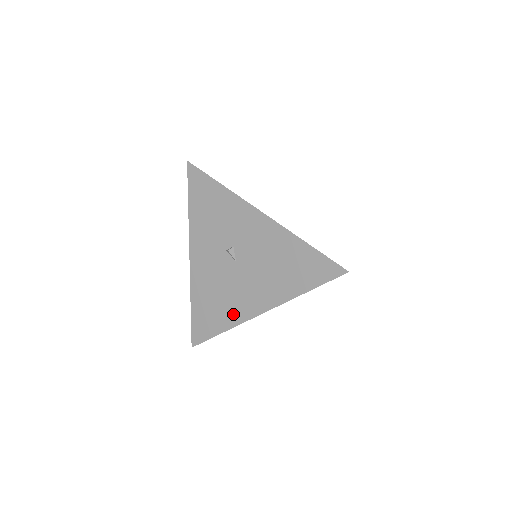
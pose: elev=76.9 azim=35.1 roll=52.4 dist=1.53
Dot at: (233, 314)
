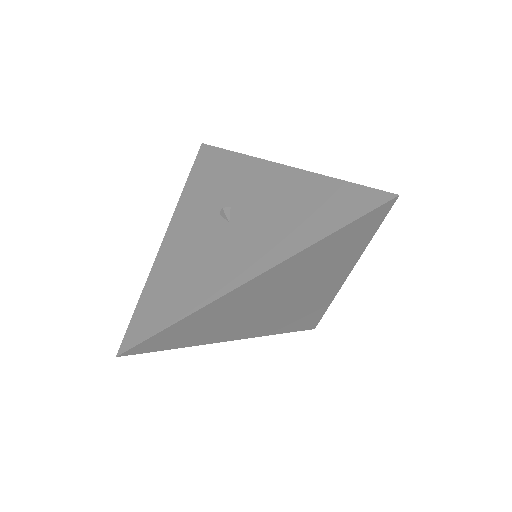
Dot at: (203, 290)
